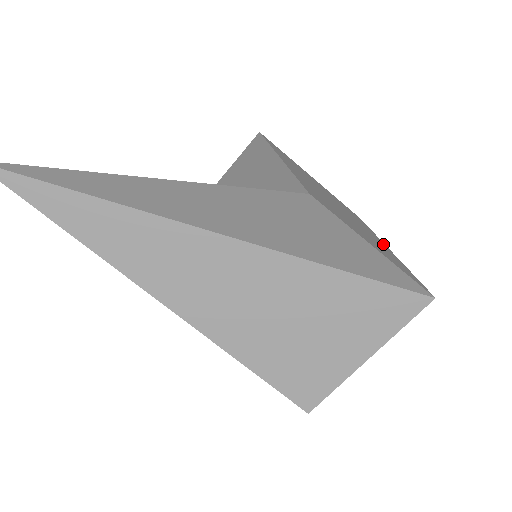
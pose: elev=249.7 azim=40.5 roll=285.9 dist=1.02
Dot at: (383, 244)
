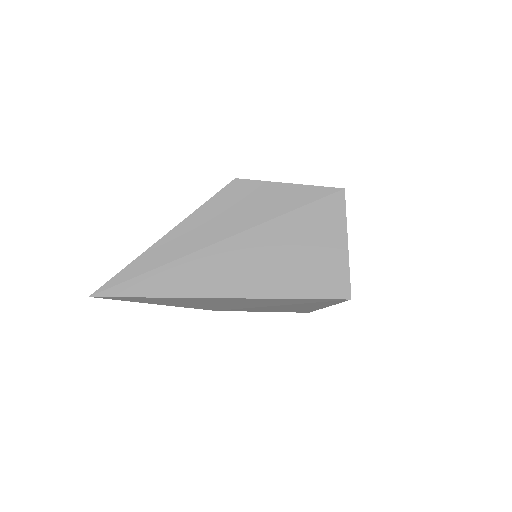
Dot at: occluded
